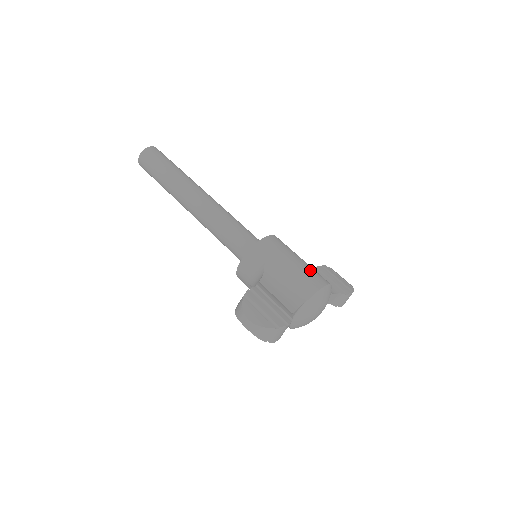
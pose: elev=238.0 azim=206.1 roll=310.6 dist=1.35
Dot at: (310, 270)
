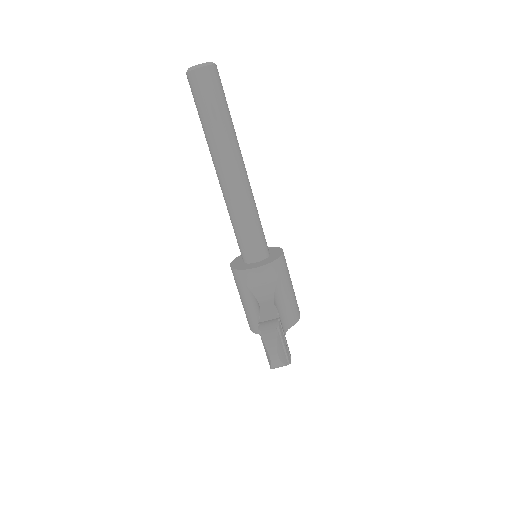
Dot at: occluded
